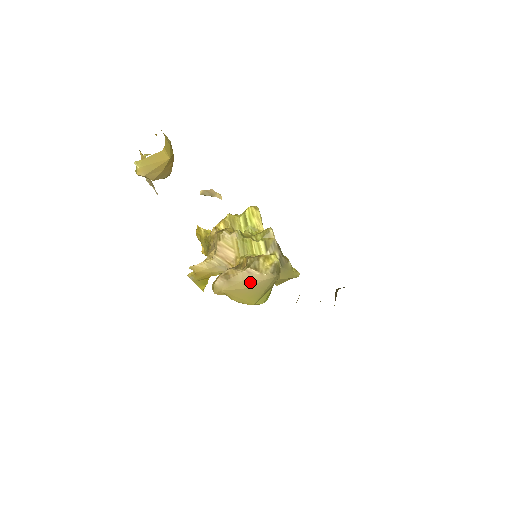
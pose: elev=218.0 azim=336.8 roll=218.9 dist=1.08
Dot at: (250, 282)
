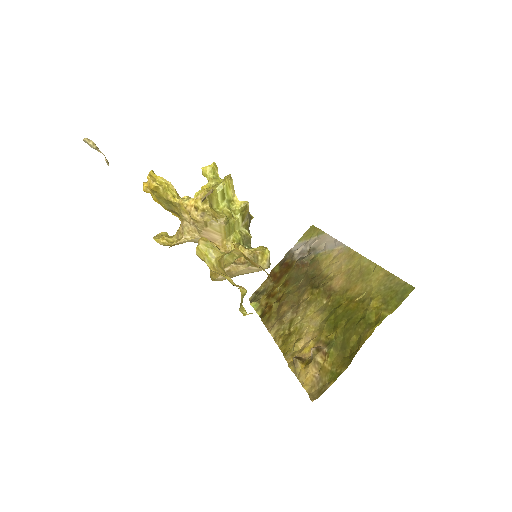
Dot at: (248, 273)
